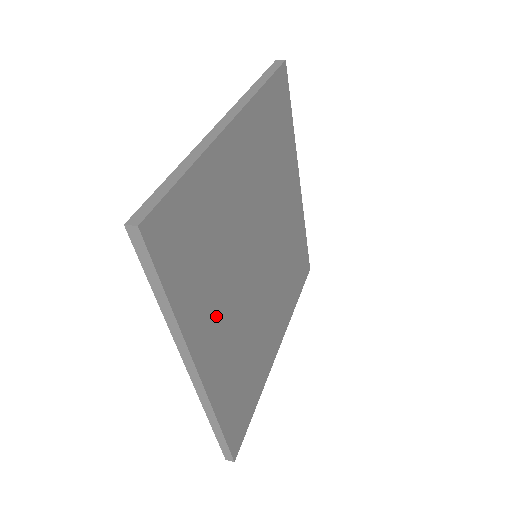
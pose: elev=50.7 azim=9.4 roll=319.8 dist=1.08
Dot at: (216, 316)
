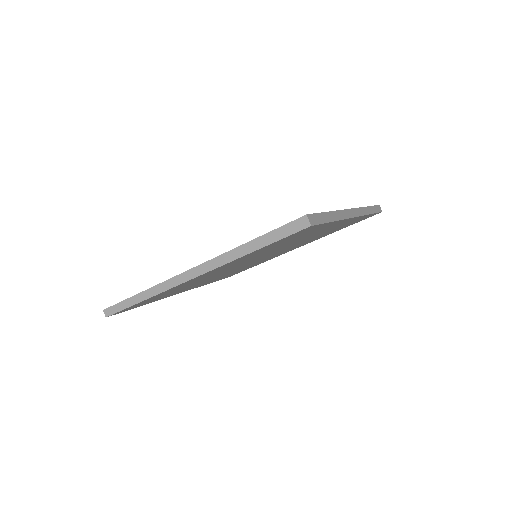
Dot at: occluded
